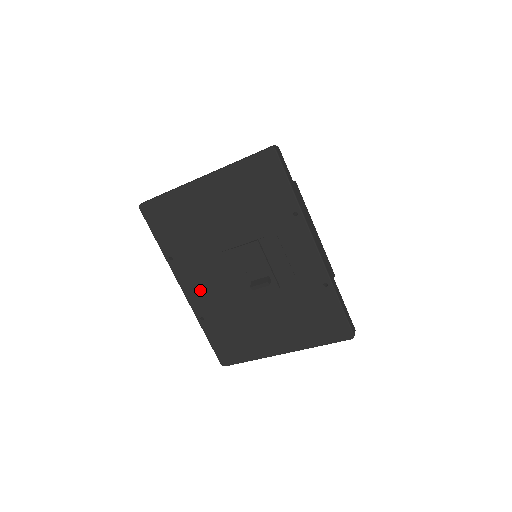
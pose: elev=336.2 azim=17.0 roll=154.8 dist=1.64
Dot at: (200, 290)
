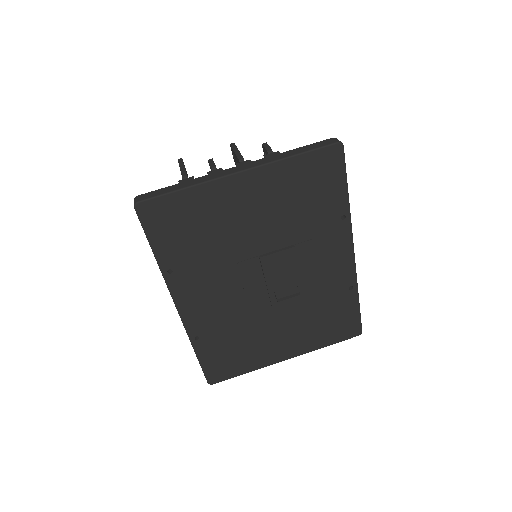
Dot at: (203, 306)
